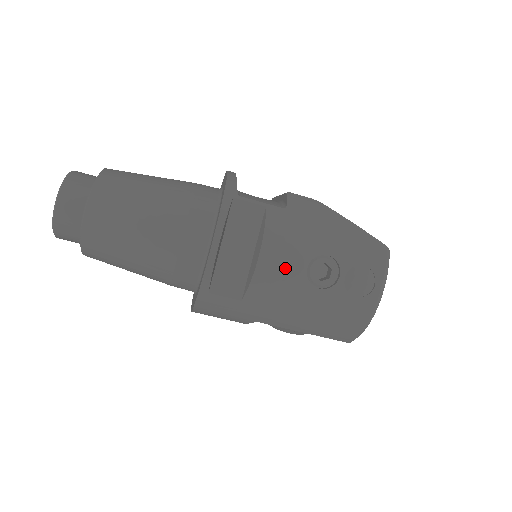
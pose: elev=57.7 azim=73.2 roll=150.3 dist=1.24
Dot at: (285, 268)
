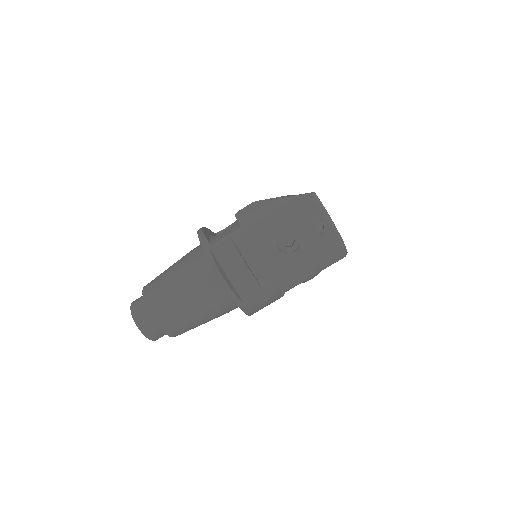
Dot at: (267, 259)
